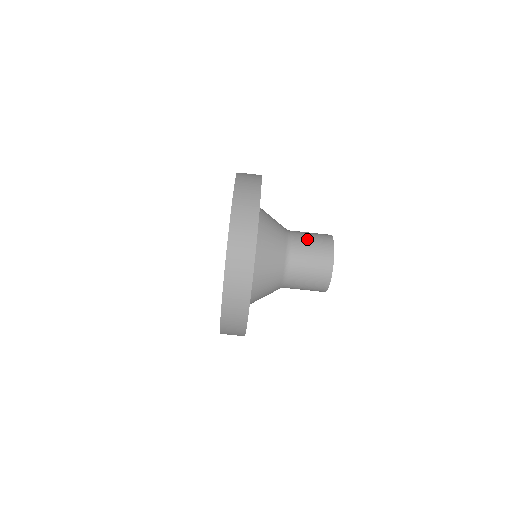
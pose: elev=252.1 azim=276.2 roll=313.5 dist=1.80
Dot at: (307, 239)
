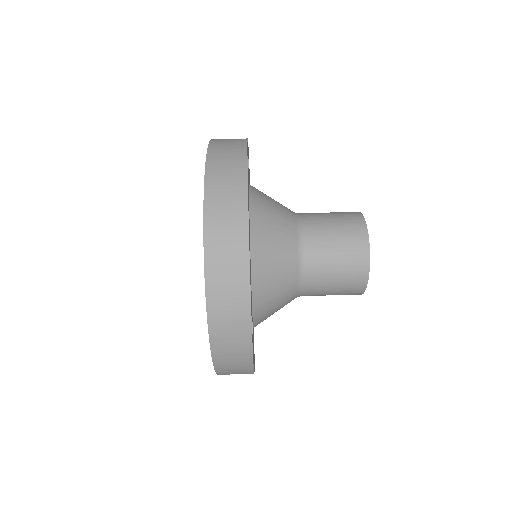
Dot at: (324, 214)
